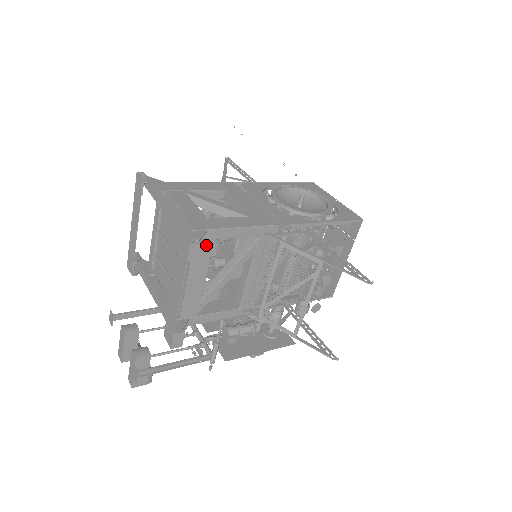
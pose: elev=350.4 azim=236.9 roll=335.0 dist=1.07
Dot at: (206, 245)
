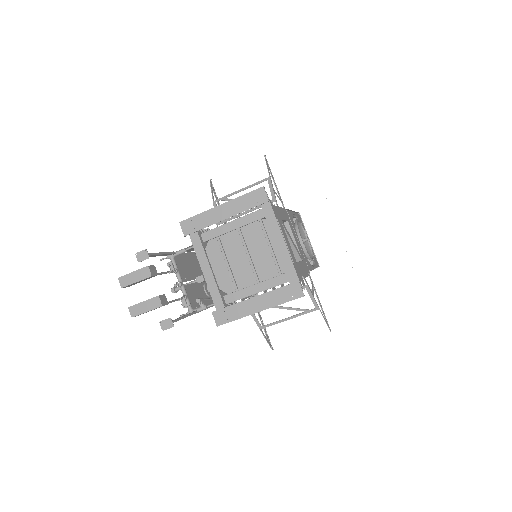
Dot at: occluded
